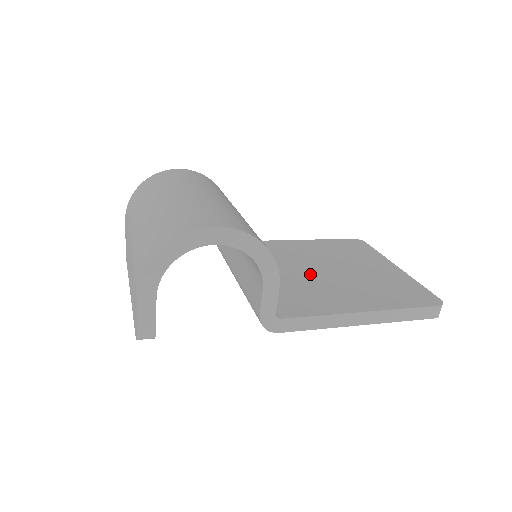
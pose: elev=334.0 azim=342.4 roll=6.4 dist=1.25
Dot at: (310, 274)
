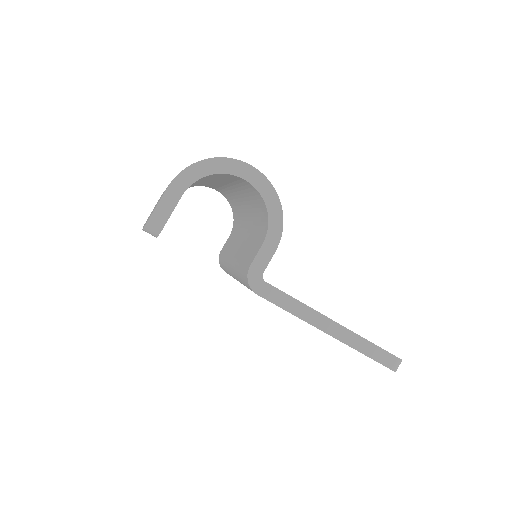
Dot at: occluded
